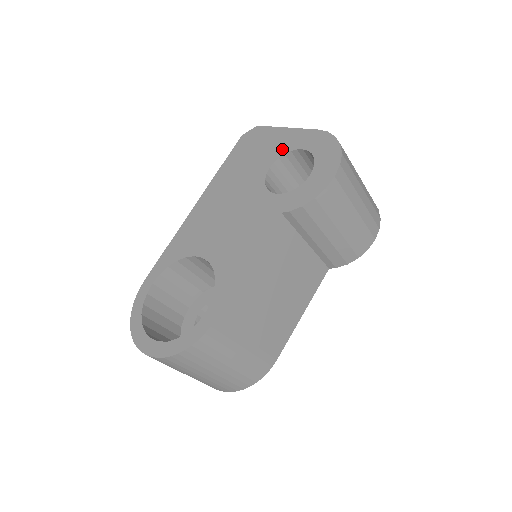
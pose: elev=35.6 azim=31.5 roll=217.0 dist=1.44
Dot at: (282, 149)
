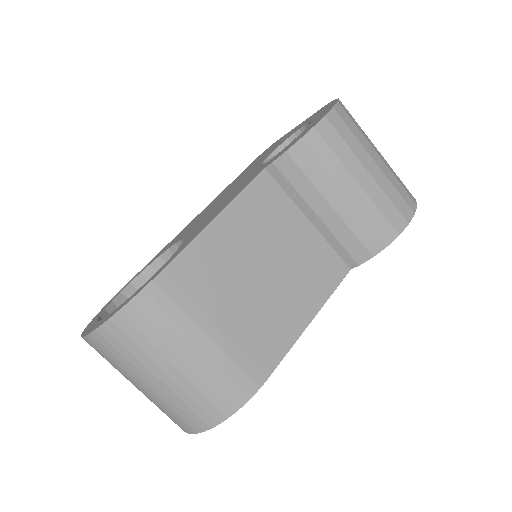
Dot at: (287, 137)
